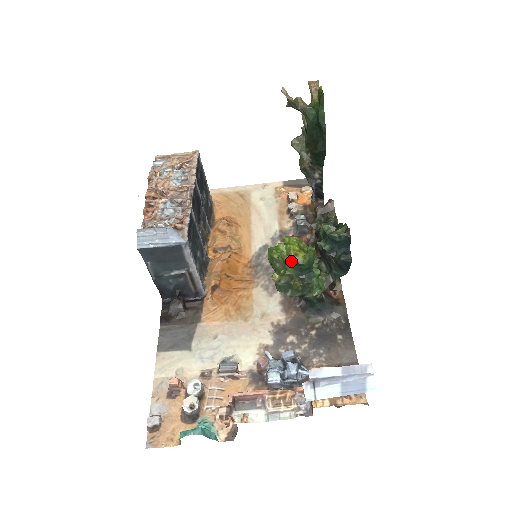
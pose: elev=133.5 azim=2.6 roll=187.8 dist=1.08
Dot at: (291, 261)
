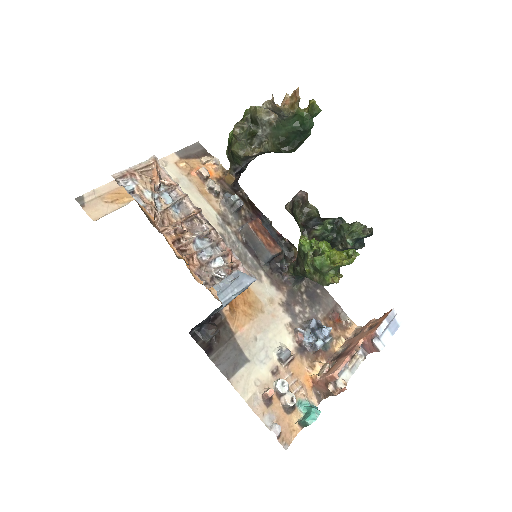
Dot at: (345, 265)
